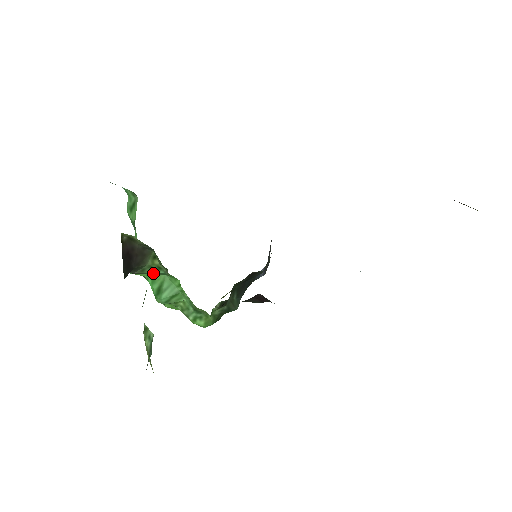
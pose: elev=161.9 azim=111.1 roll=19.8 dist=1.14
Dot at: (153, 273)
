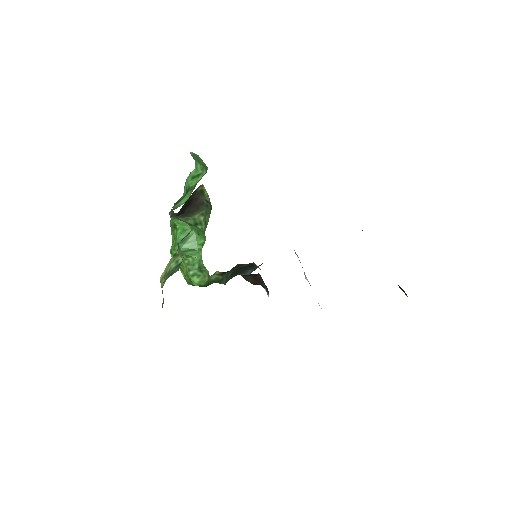
Dot at: (192, 225)
